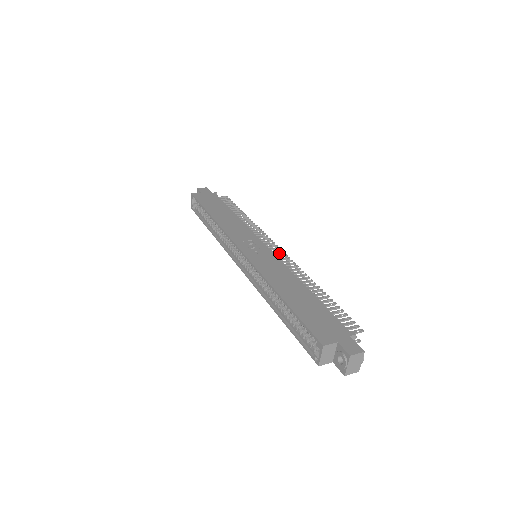
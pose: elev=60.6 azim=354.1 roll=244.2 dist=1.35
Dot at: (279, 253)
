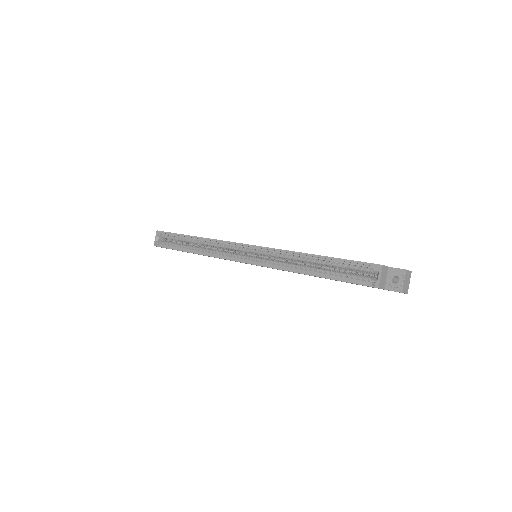
Dot at: occluded
